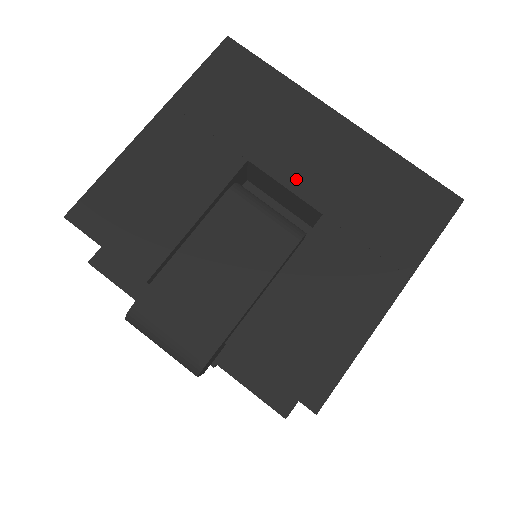
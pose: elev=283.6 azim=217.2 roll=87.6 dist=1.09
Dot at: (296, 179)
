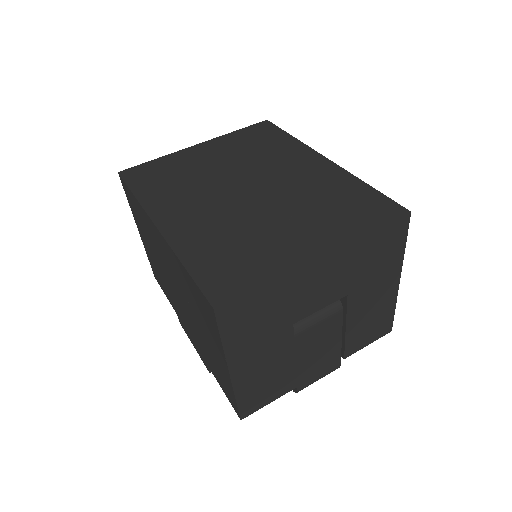
Dot at: (323, 302)
